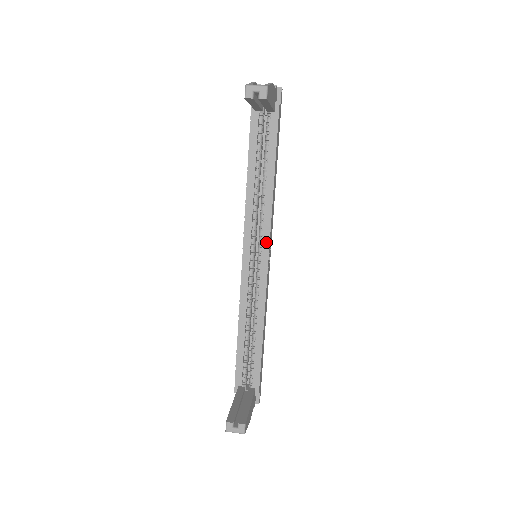
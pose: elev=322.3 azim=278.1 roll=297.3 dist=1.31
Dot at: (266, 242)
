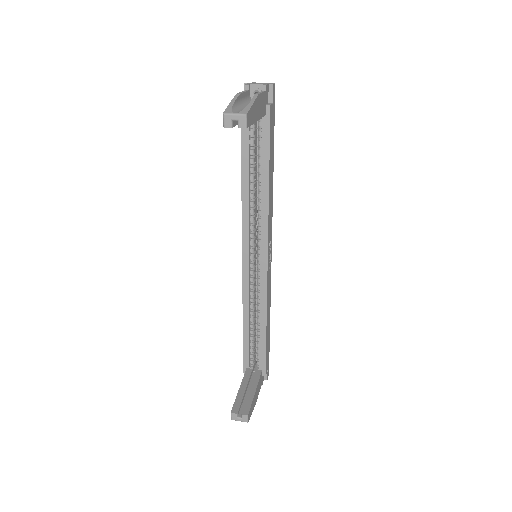
Dot at: (264, 245)
